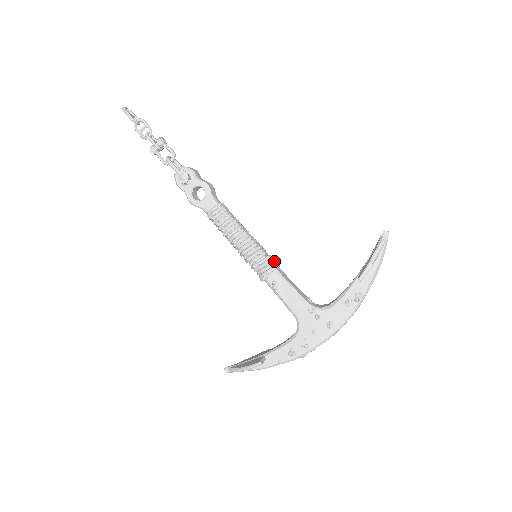
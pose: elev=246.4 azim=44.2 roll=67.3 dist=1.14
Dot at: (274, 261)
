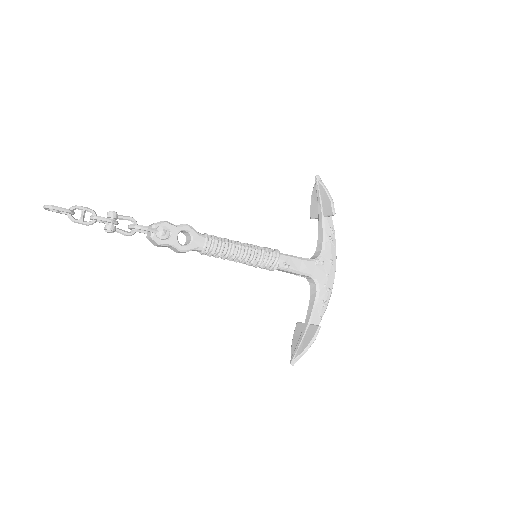
Dot at: (270, 249)
